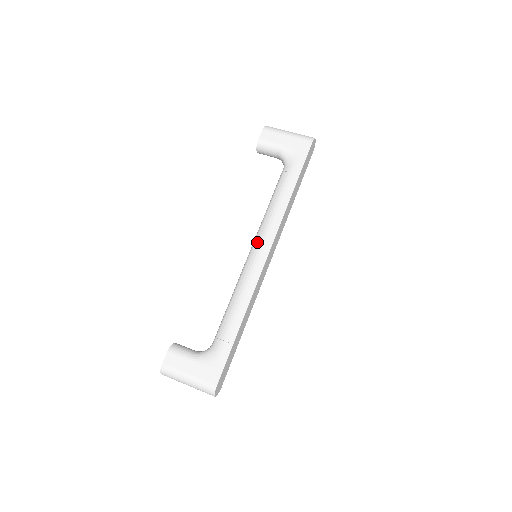
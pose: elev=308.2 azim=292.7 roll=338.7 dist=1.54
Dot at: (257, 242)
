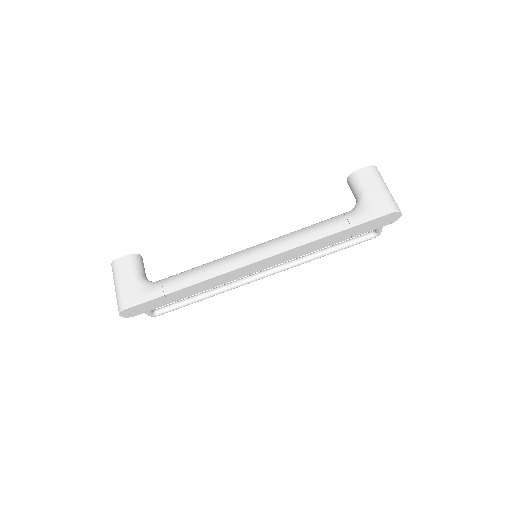
Dot at: (262, 245)
